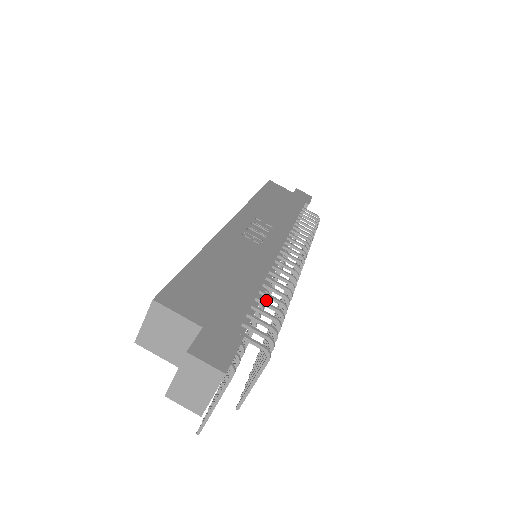
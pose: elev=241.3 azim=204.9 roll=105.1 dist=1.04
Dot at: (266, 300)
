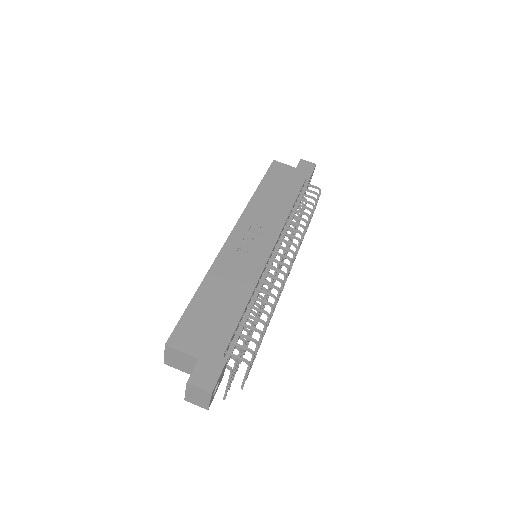
Dot at: (263, 298)
